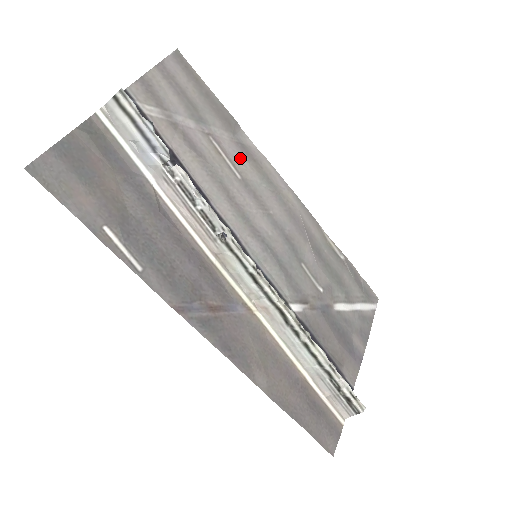
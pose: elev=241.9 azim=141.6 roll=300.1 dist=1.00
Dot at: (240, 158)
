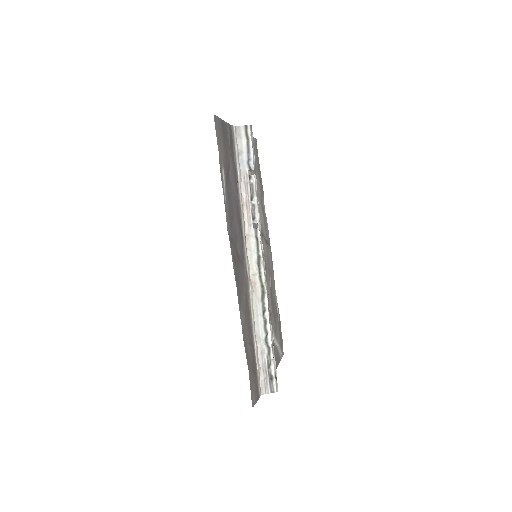
Dot at: (261, 208)
